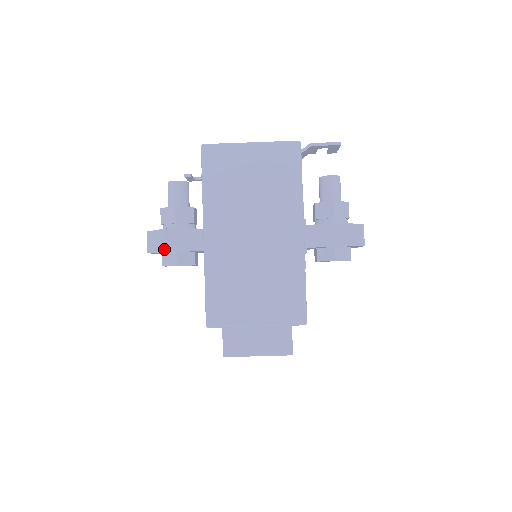
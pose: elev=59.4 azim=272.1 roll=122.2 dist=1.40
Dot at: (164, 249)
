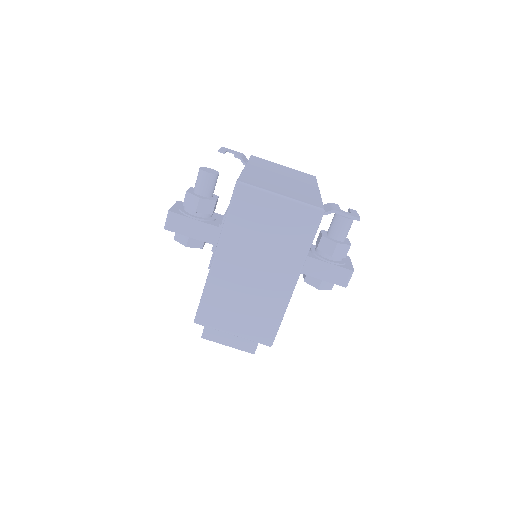
Dot at: (179, 231)
